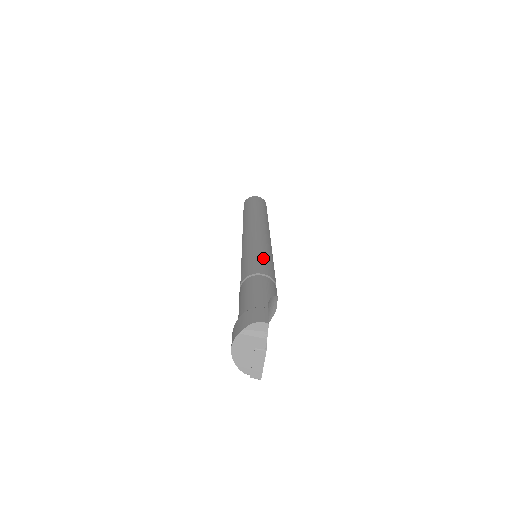
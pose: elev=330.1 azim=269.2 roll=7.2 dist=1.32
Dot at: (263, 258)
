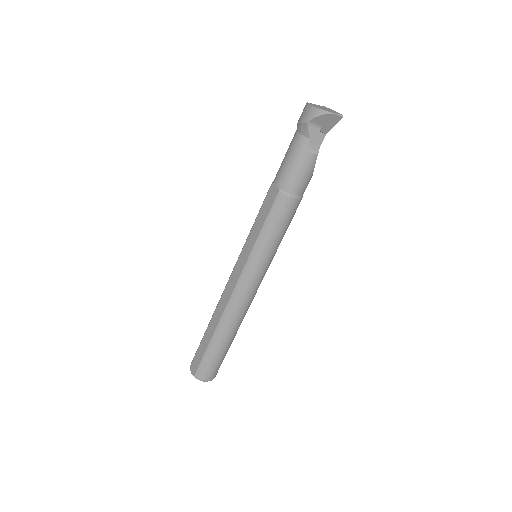
Dot at: occluded
